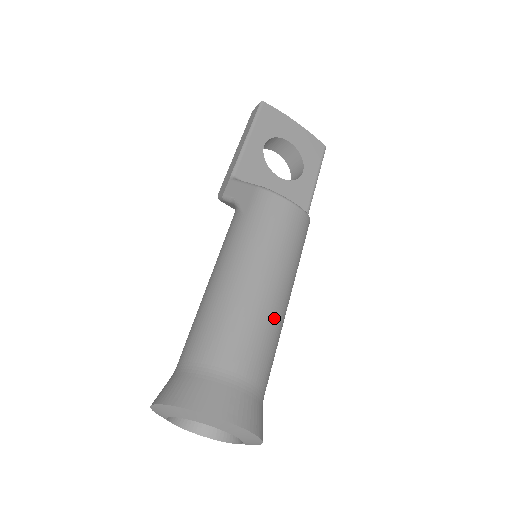
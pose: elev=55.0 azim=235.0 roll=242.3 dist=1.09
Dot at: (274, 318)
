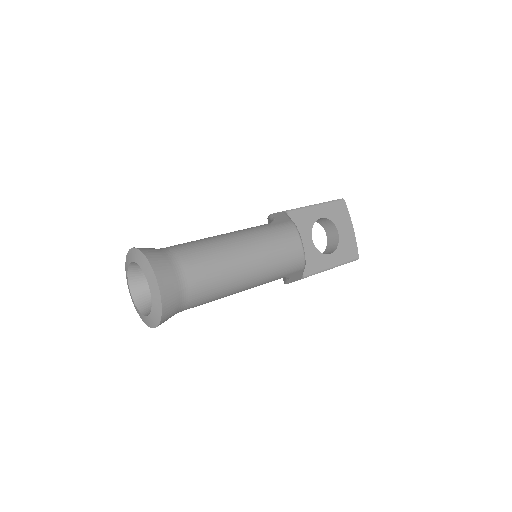
Dot at: (231, 277)
